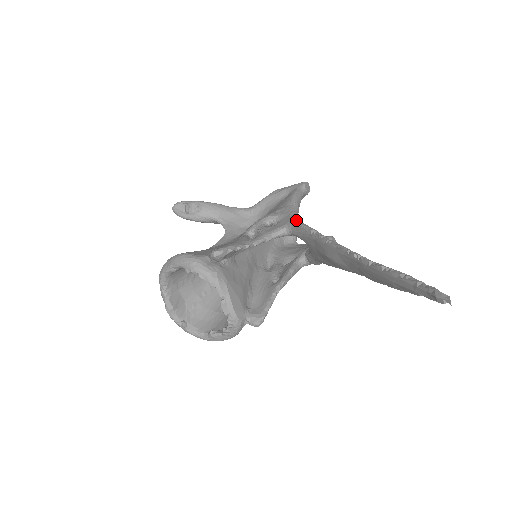
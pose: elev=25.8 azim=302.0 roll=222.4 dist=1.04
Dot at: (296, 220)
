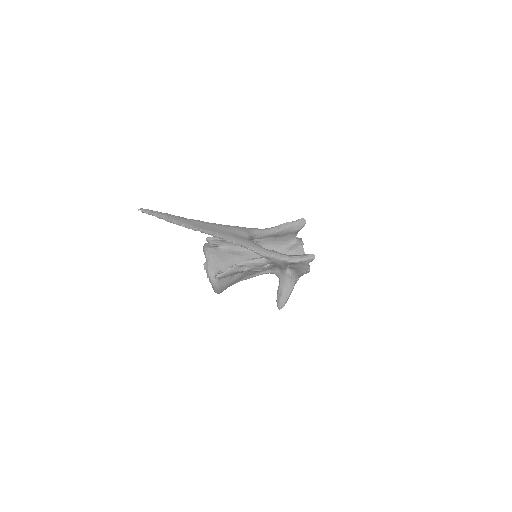
Dot at: (252, 228)
